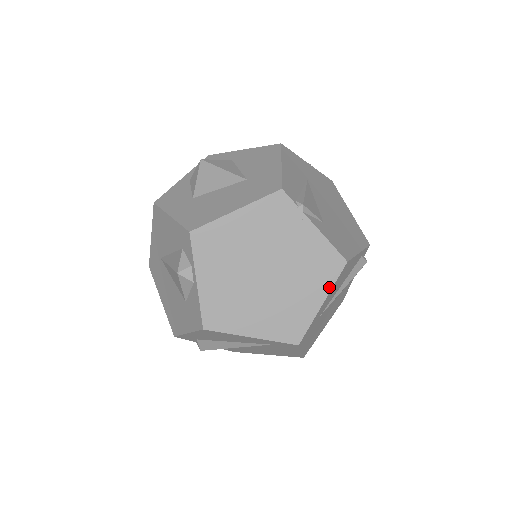
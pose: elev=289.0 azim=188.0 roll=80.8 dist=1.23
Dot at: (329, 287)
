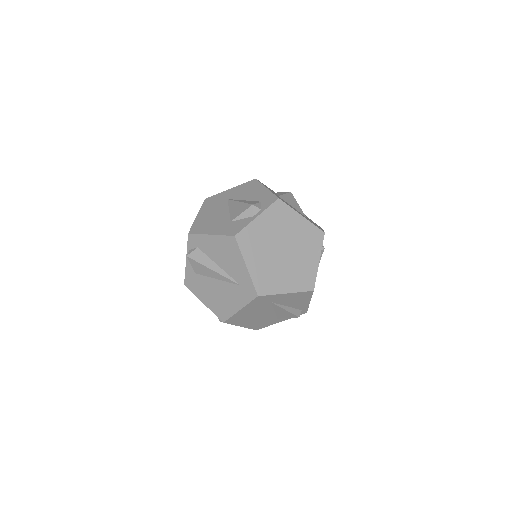
Dot at: (297, 290)
